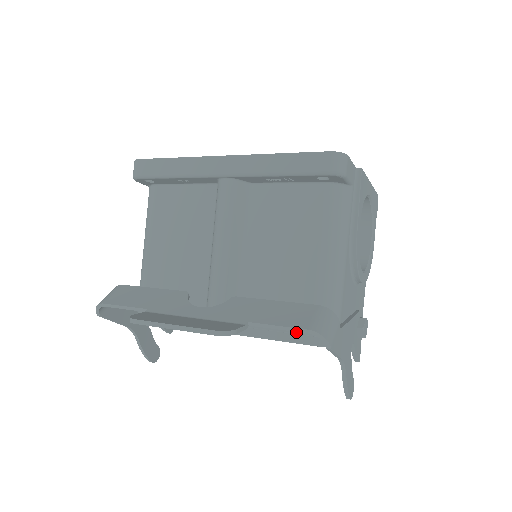
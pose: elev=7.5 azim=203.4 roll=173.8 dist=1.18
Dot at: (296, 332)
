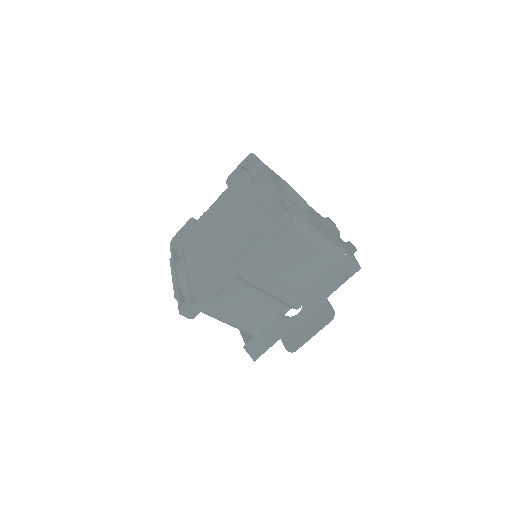
Dot at: occluded
